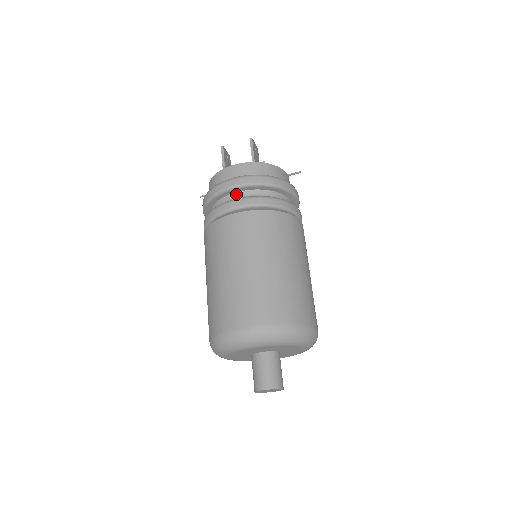
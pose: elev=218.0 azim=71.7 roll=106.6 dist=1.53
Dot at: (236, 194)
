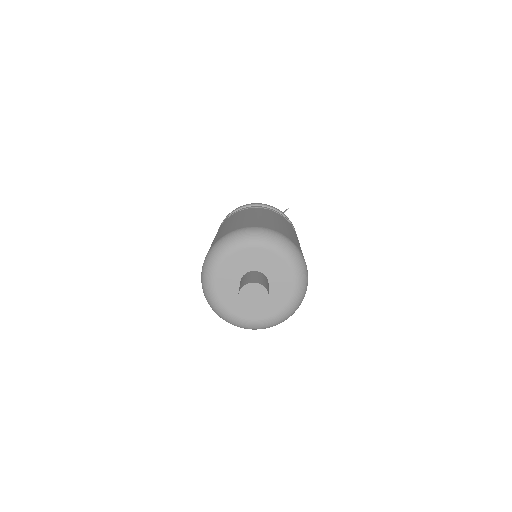
Dot at: occluded
